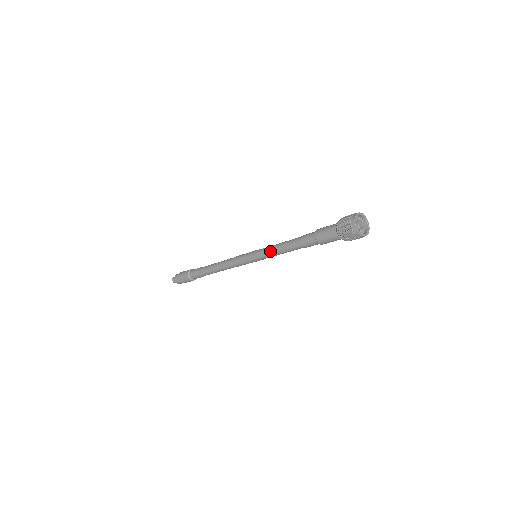
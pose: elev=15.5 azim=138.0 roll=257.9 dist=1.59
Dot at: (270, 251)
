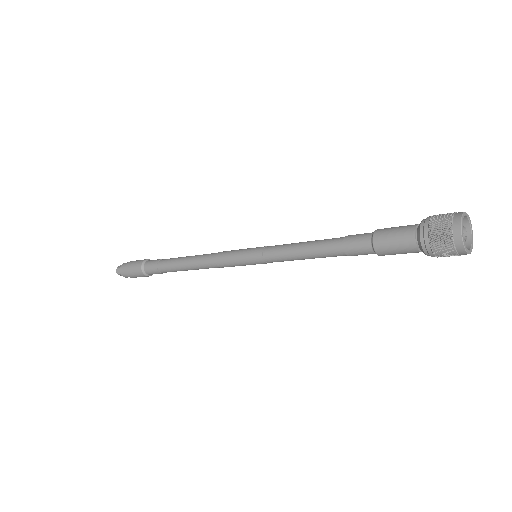
Dot at: (284, 253)
